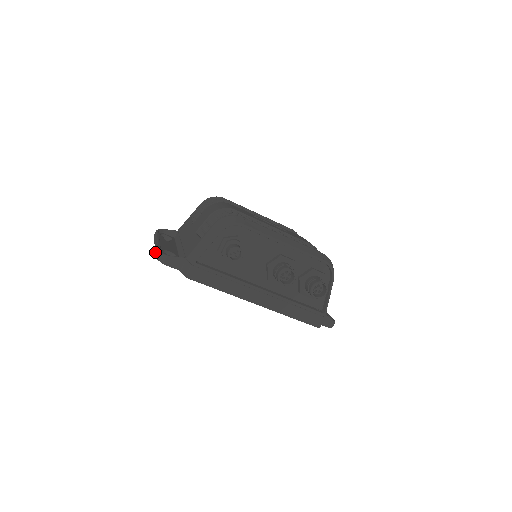
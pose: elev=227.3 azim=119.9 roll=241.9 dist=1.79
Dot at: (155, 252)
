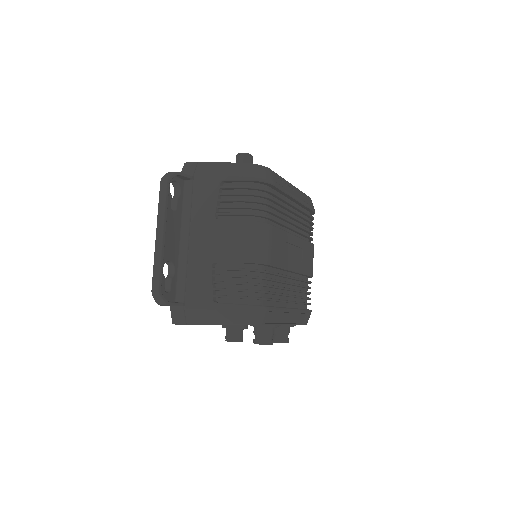
Dot at: (153, 270)
